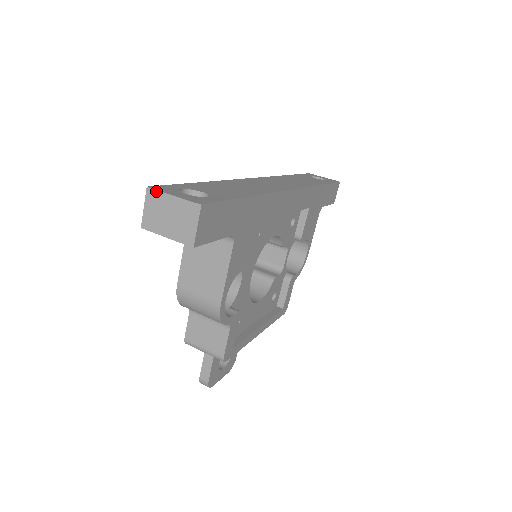
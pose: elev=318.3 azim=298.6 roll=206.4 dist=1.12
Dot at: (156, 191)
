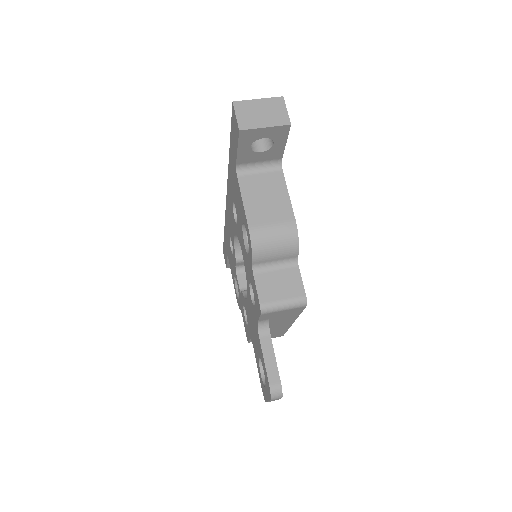
Dot at: (242, 101)
